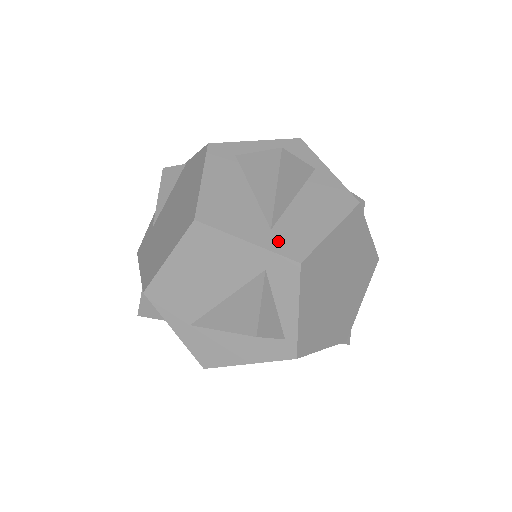
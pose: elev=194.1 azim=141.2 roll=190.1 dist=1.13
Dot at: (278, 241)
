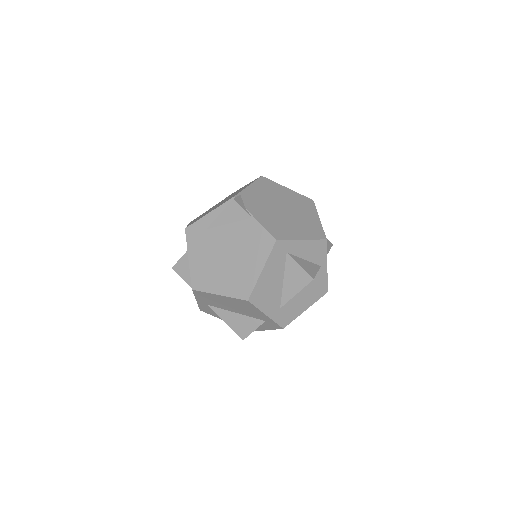
Dot at: (280, 316)
